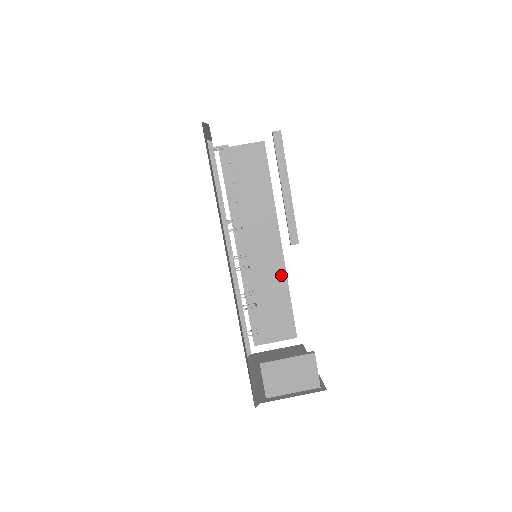
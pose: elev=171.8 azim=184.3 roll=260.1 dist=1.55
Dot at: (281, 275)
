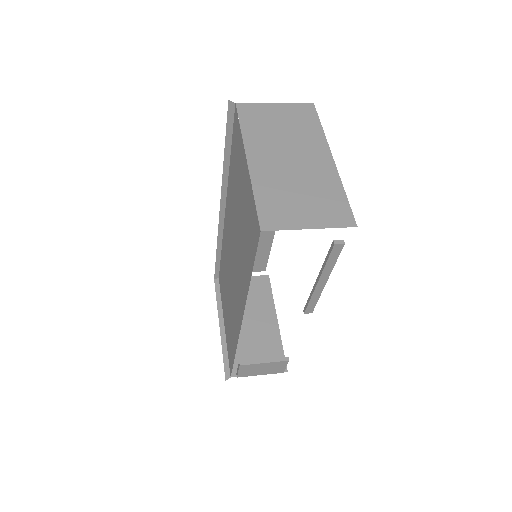
Dot at: (269, 231)
